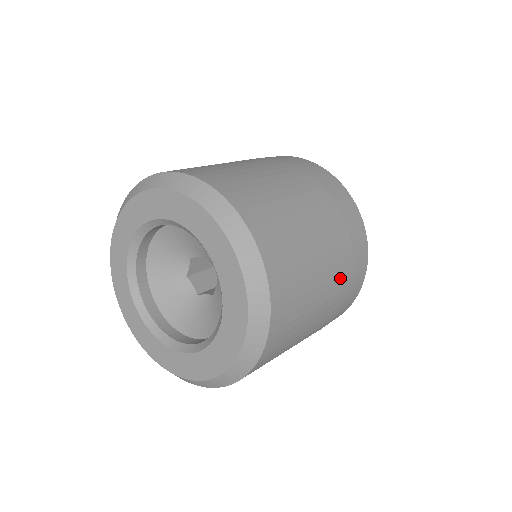
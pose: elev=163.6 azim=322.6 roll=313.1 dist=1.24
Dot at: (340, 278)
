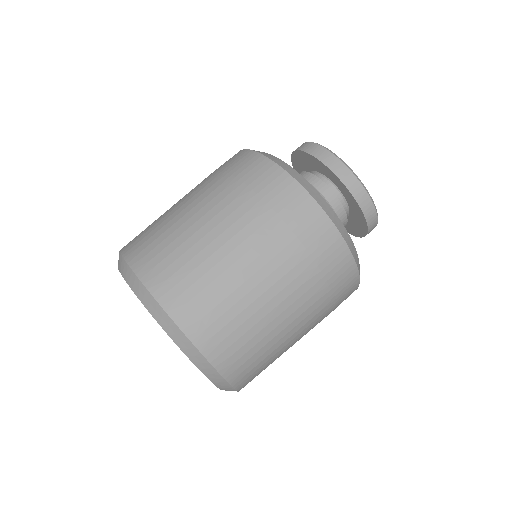
Dot at: occluded
